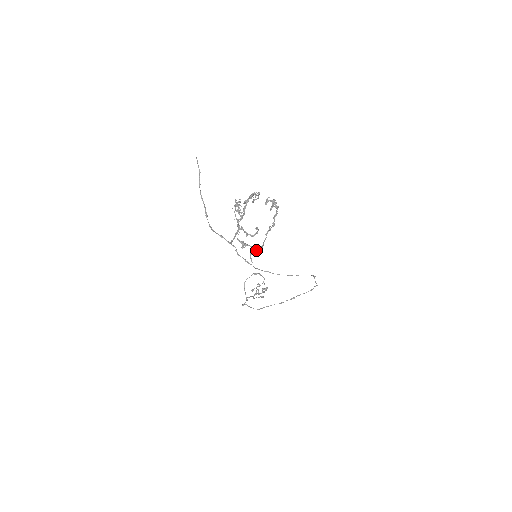
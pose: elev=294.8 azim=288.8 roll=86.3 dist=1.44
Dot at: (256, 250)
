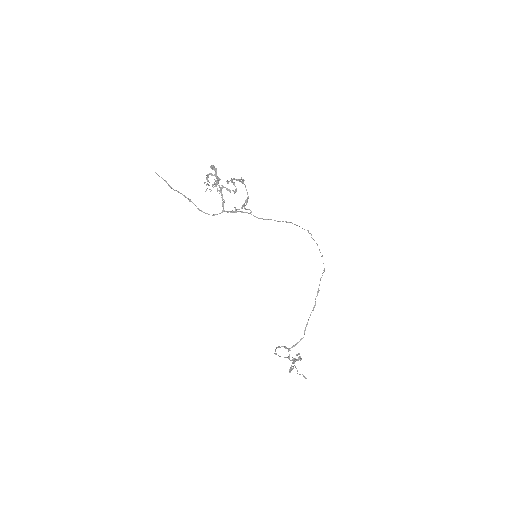
Dot at: (246, 203)
